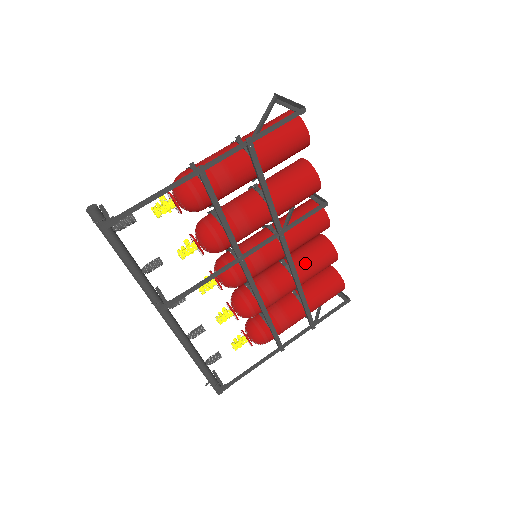
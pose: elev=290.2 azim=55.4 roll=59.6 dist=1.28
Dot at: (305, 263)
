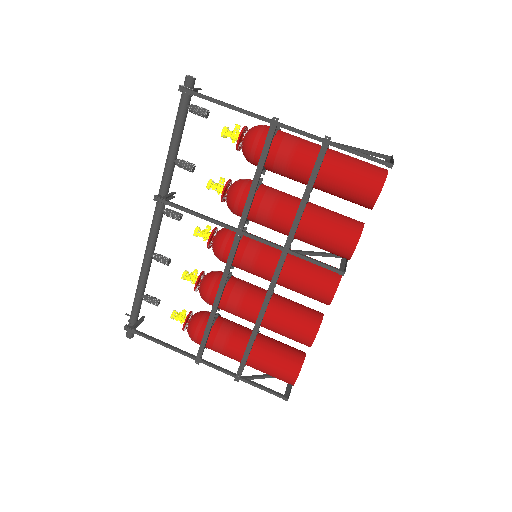
Dot at: (284, 311)
